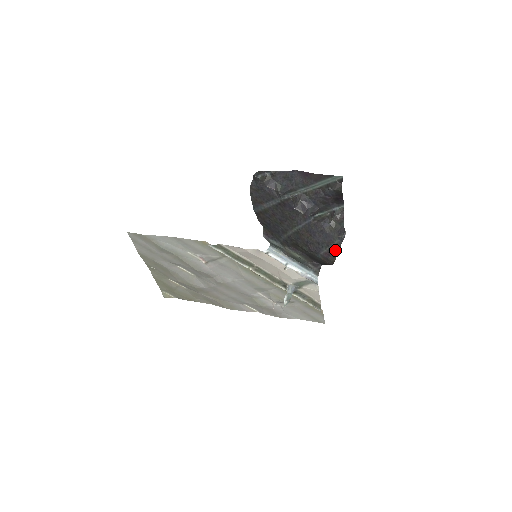
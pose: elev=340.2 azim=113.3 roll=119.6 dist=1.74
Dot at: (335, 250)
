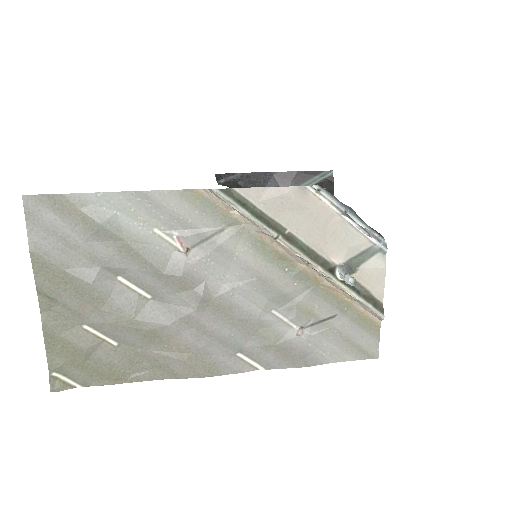
Dot at: occluded
